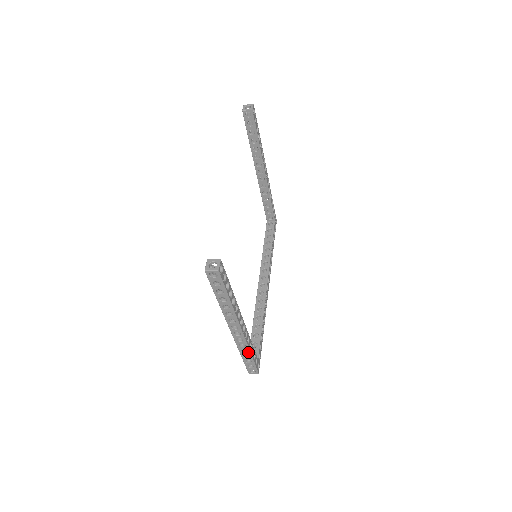
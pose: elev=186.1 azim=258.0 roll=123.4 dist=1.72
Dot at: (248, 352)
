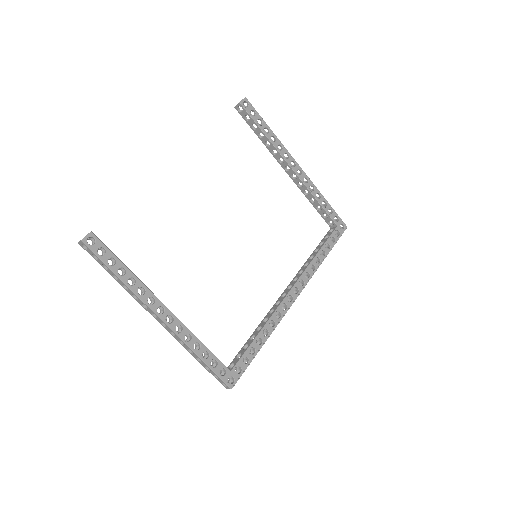
Dot at: (194, 353)
